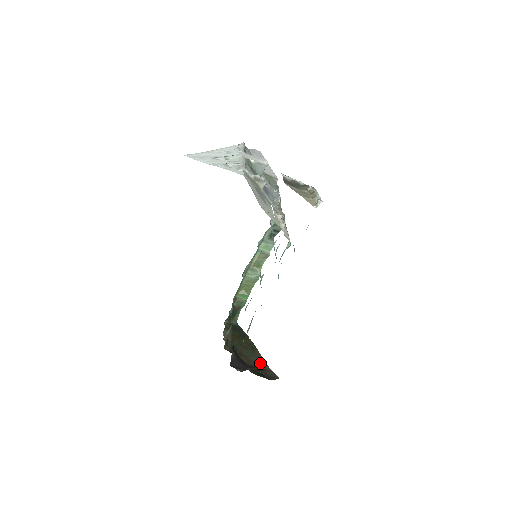
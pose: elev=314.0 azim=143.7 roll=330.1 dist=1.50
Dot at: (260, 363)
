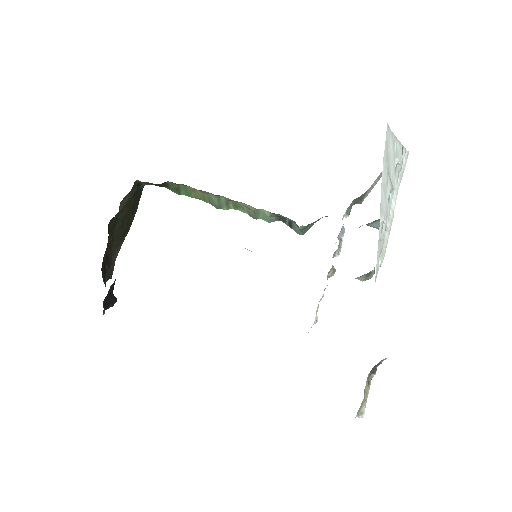
Dot at: (115, 250)
